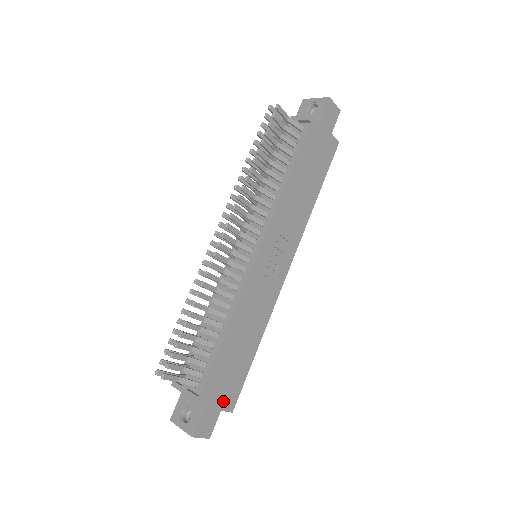
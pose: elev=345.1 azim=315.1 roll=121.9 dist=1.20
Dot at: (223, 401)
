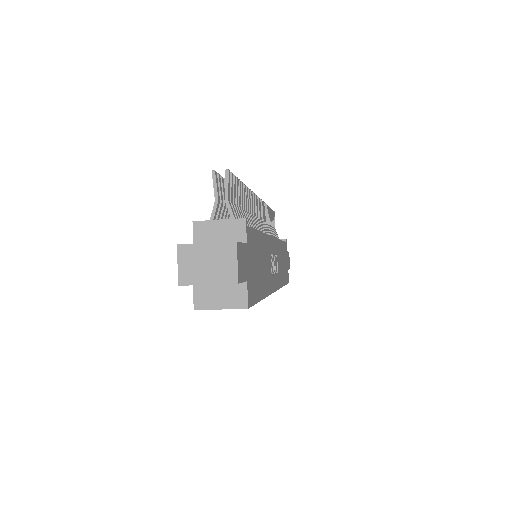
Dot at: (249, 277)
